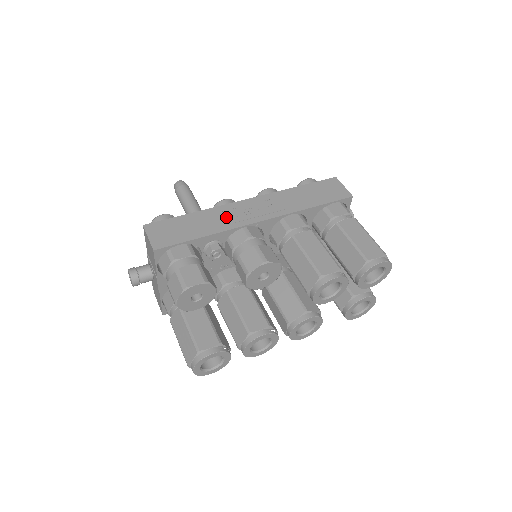
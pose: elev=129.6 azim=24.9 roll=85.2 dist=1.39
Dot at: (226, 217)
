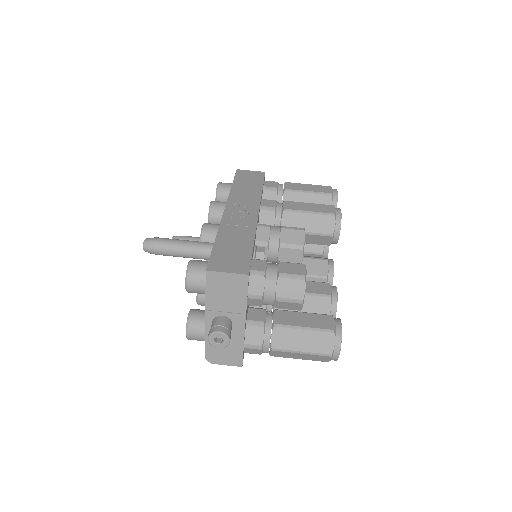
Dot at: (239, 225)
